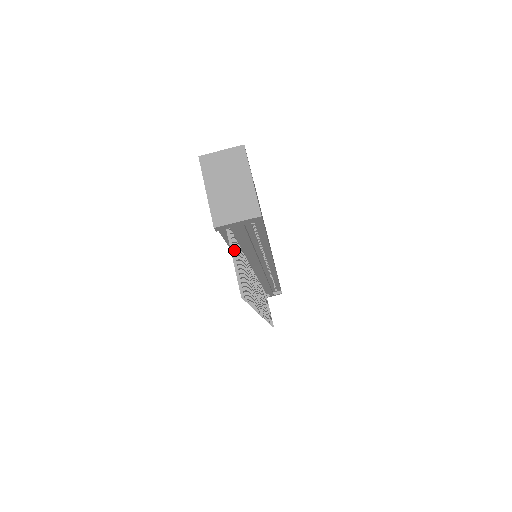
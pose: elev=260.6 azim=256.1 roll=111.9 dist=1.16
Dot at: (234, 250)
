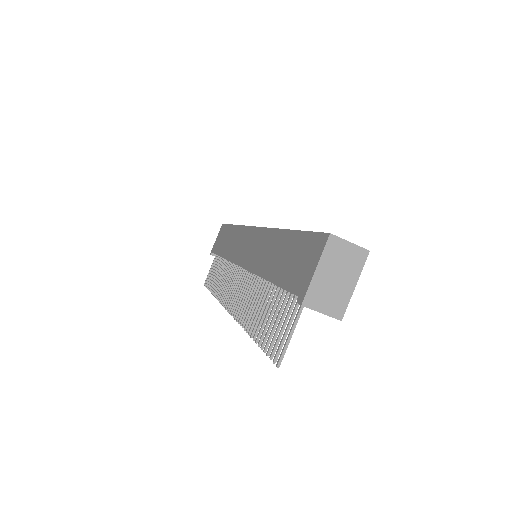
Dot at: (293, 318)
